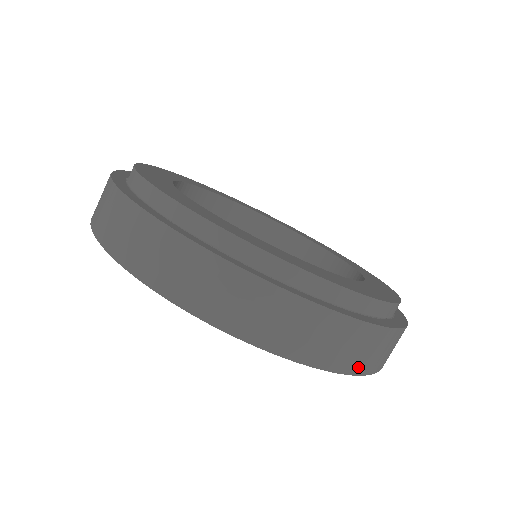
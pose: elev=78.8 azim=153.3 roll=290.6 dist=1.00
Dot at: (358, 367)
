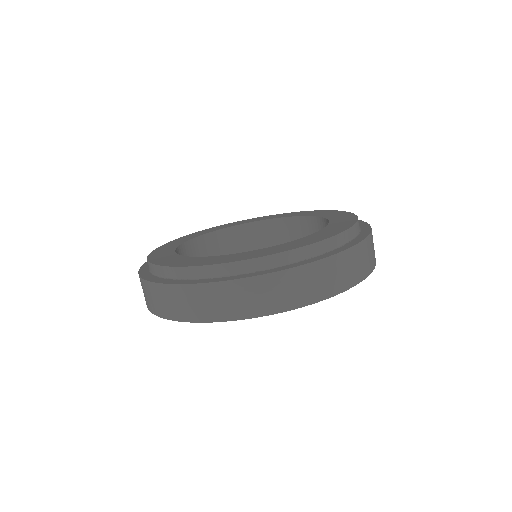
Dot at: (303, 300)
